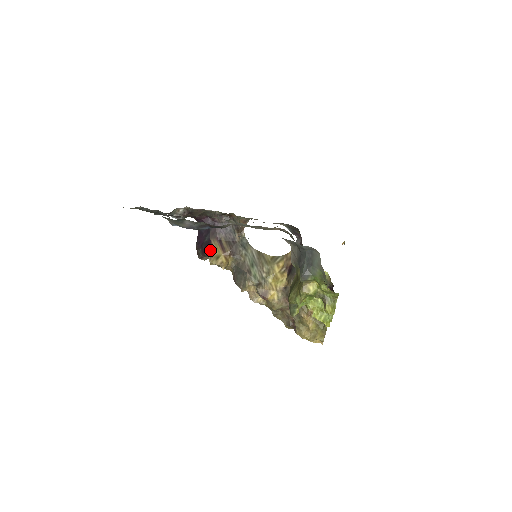
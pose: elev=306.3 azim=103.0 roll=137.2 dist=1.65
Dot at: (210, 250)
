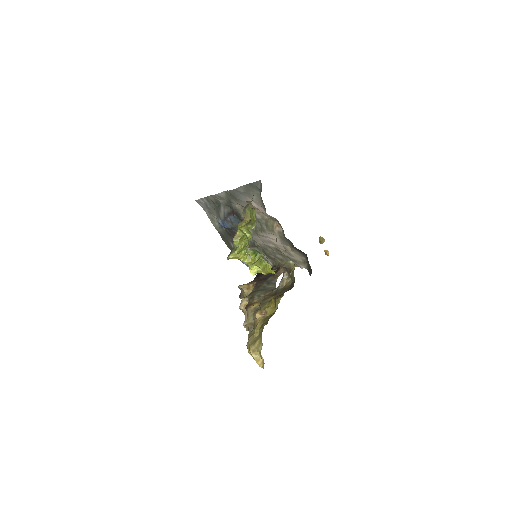
Dot at: occluded
